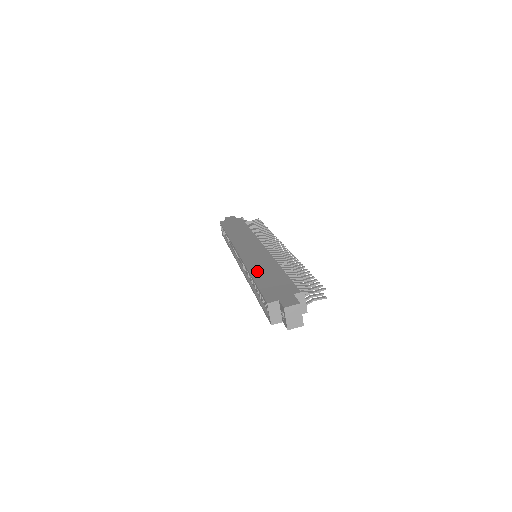
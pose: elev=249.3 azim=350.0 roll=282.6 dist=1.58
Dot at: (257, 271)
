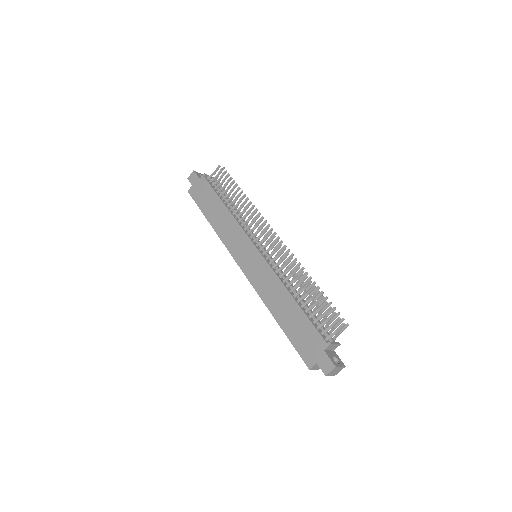
Dot at: (275, 309)
